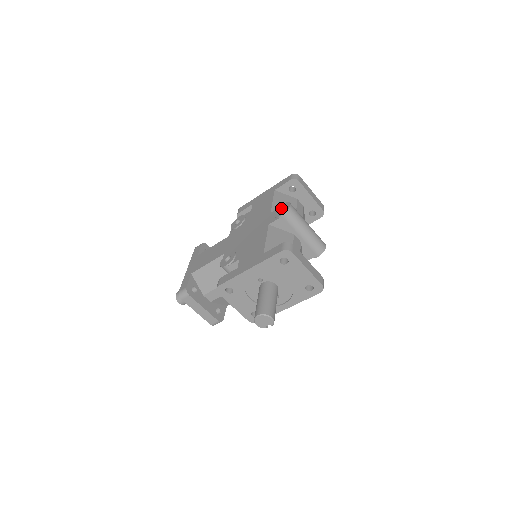
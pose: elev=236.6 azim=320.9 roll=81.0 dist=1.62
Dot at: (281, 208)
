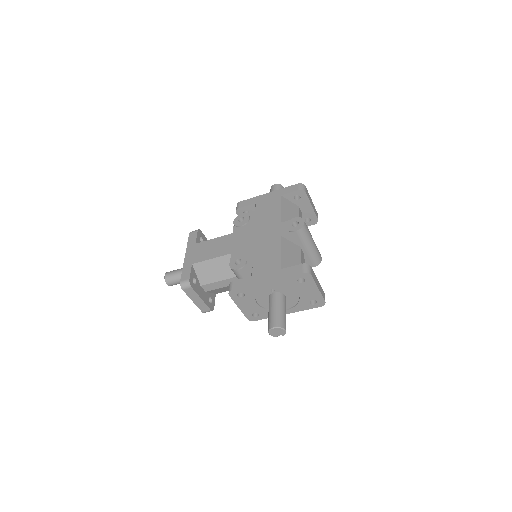
Dot at: (294, 222)
